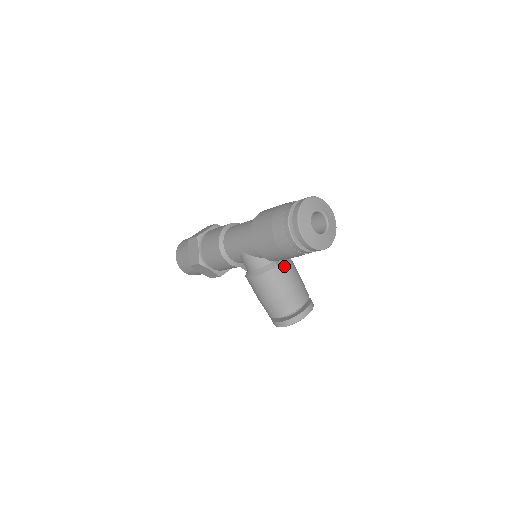
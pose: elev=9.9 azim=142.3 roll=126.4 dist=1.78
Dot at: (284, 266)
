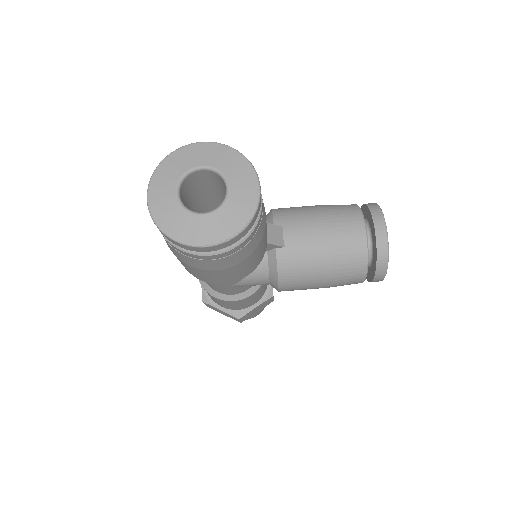
Dot at: (283, 238)
